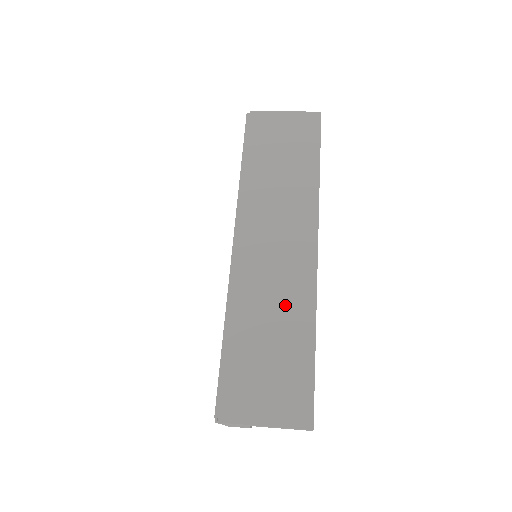
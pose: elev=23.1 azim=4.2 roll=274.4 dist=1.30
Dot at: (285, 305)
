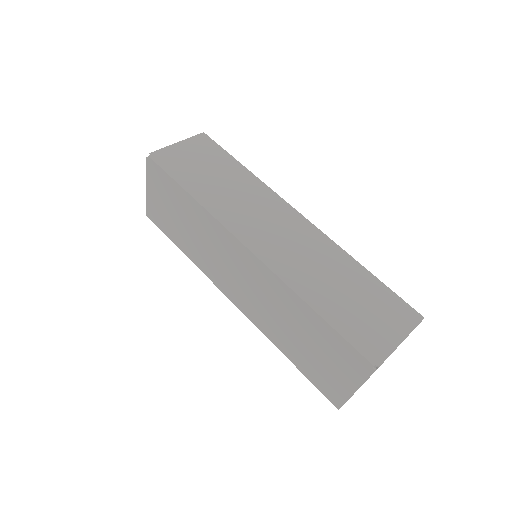
Dot at: (325, 261)
